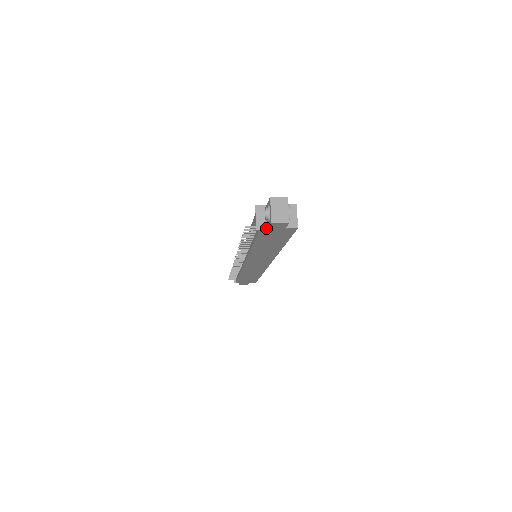
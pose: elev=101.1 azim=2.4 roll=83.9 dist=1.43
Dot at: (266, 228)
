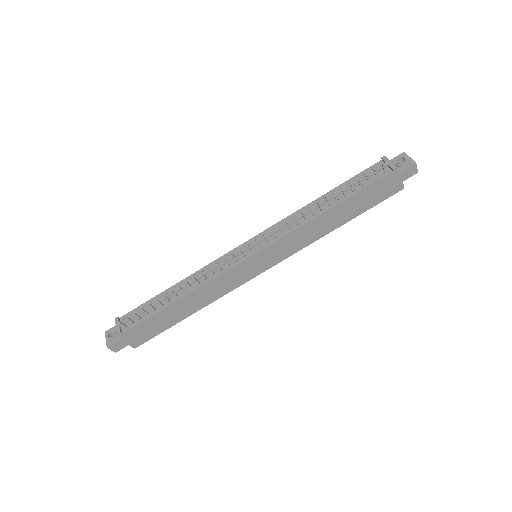
Dot at: (397, 172)
